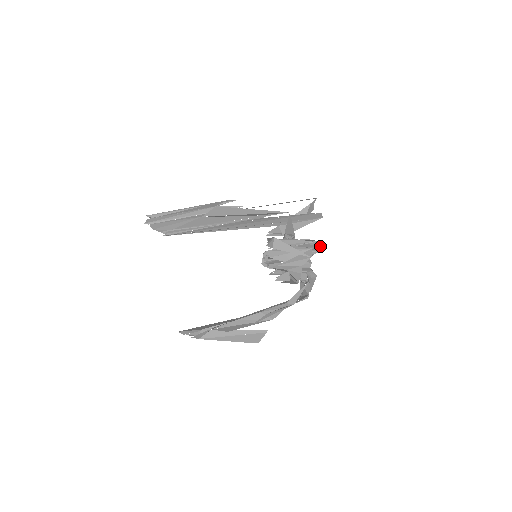
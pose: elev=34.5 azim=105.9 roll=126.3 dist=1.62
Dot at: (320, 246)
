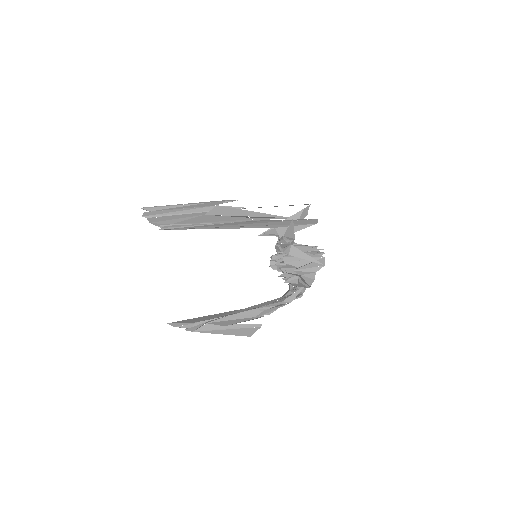
Dot at: (321, 252)
